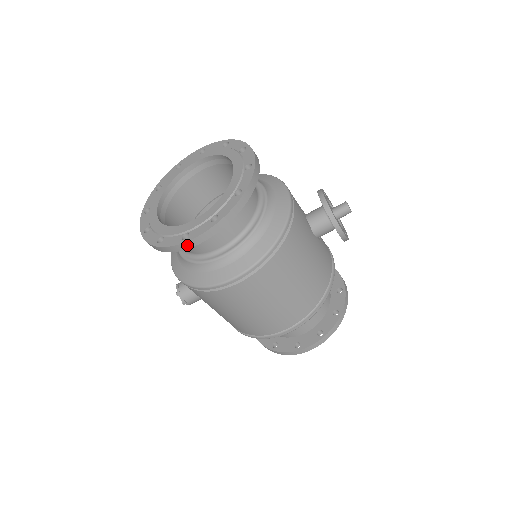
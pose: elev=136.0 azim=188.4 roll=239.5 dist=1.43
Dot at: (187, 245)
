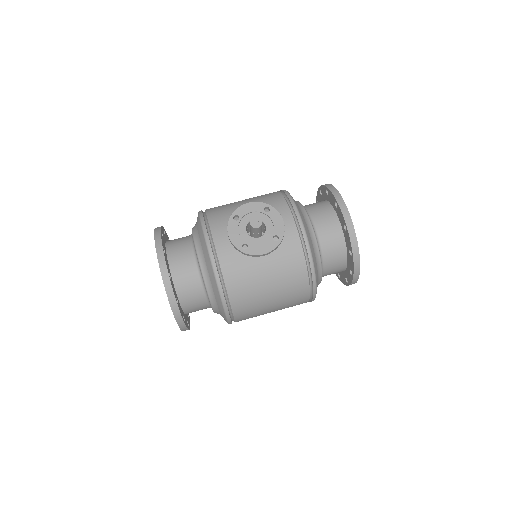
Dot at: occluded
